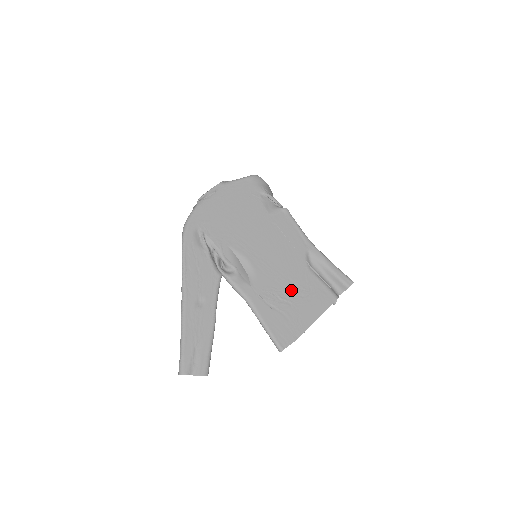
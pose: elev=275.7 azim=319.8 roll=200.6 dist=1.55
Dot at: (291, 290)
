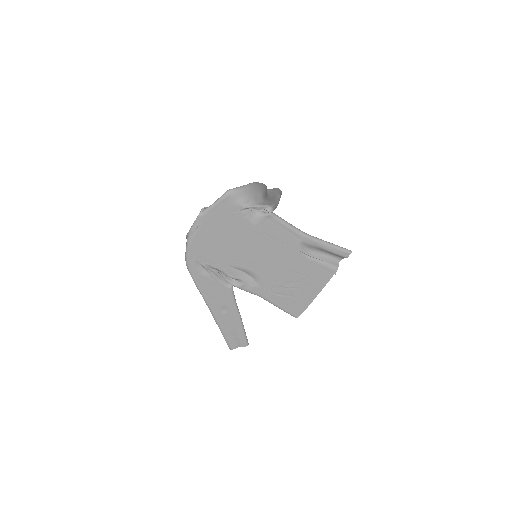
Dot at: (293, 278)
